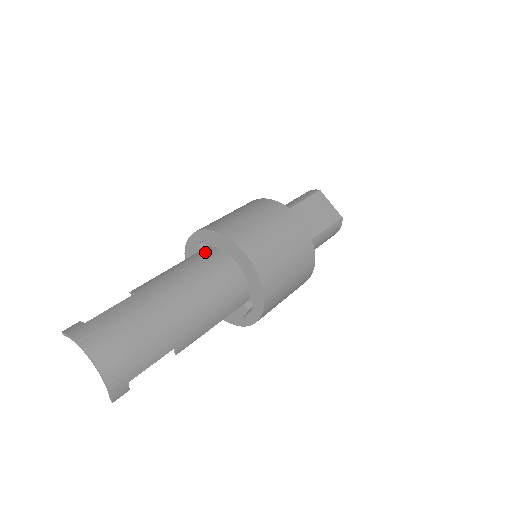
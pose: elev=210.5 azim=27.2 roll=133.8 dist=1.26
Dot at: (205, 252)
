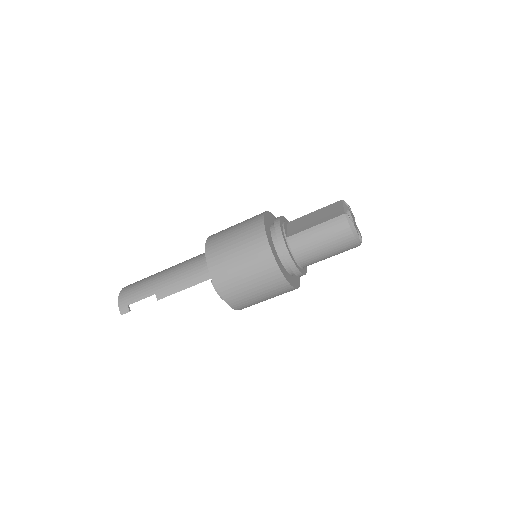
Dot at: occluded
